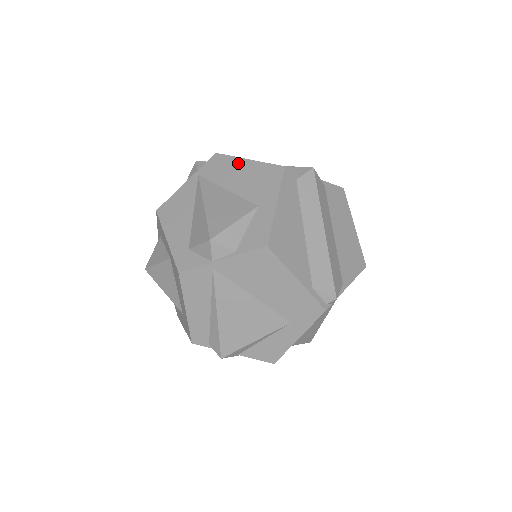
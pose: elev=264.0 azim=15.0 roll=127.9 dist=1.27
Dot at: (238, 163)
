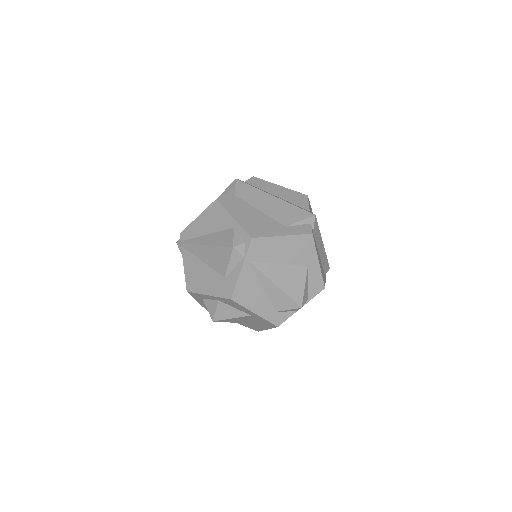
Dot at: (276, 241)
